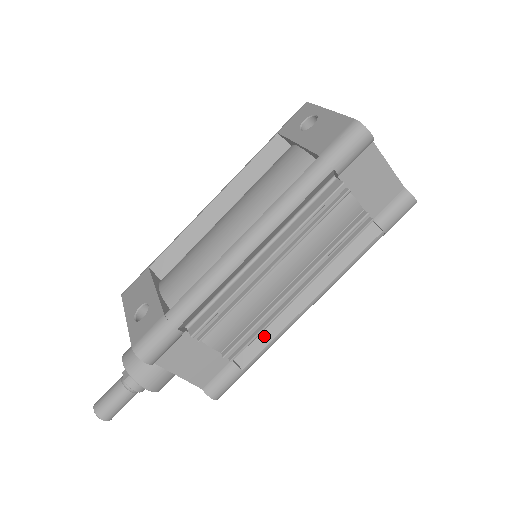
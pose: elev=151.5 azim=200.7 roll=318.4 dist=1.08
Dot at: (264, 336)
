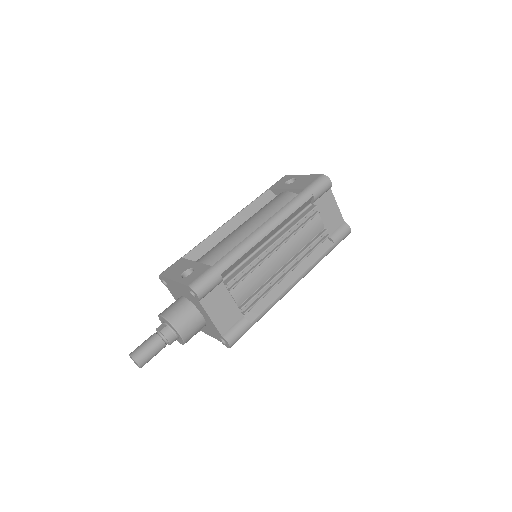
Dot at: (265, 302)
